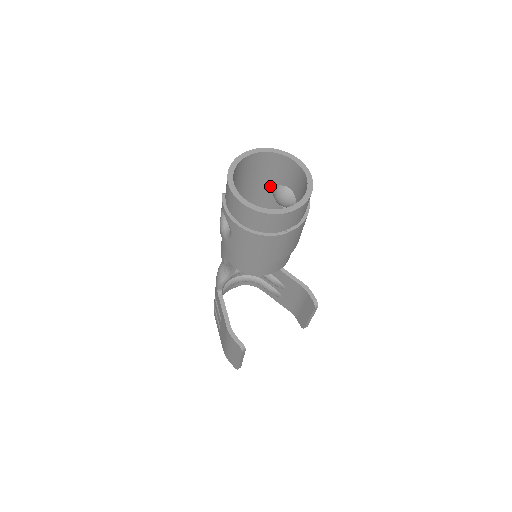
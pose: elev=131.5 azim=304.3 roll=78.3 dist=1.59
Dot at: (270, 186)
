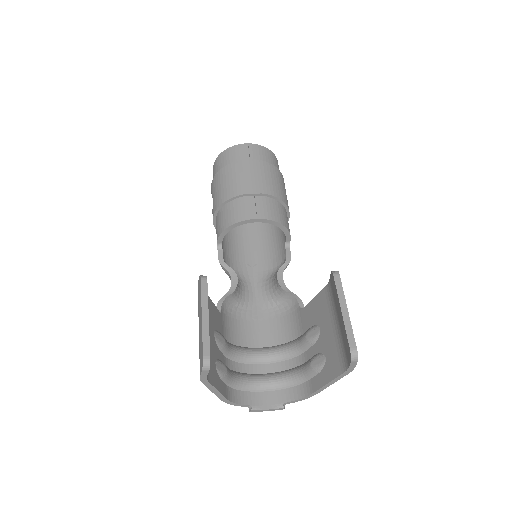
Dot at: occluded
